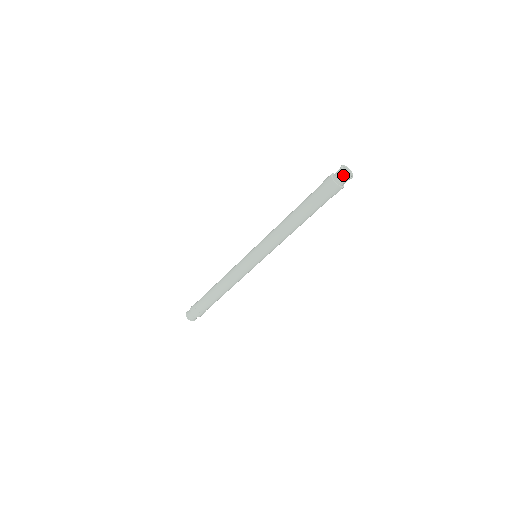
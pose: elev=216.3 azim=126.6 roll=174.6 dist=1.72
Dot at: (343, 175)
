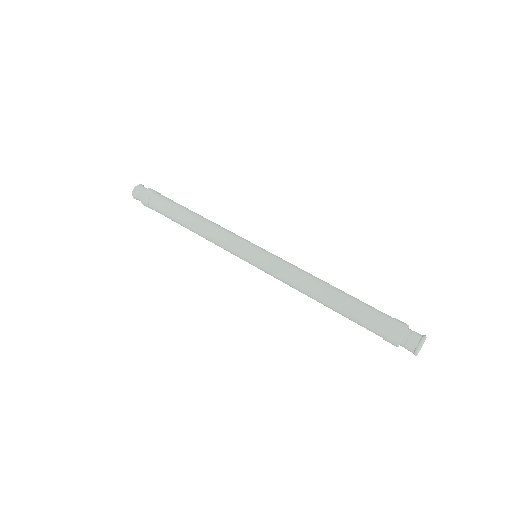
Dot at: (415, 346)
